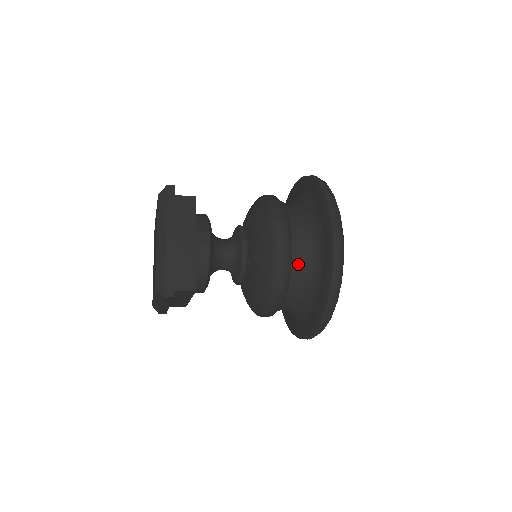
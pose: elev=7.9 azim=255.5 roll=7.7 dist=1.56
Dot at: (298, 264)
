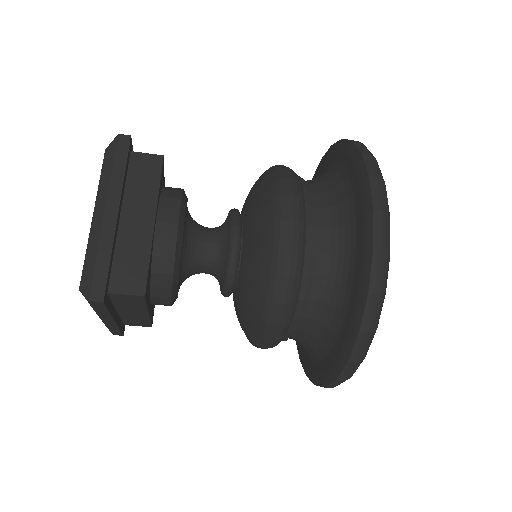
Dot at: (315, 265)
